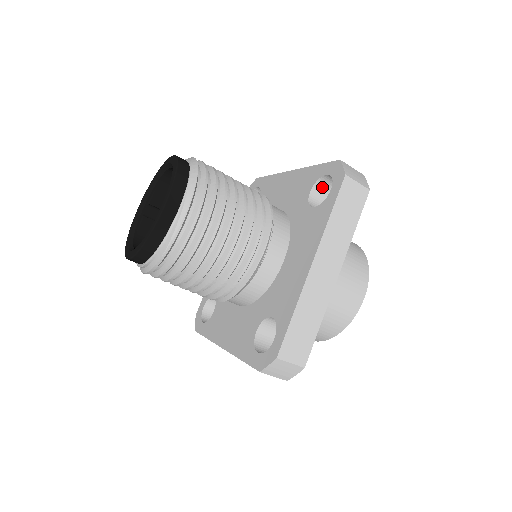
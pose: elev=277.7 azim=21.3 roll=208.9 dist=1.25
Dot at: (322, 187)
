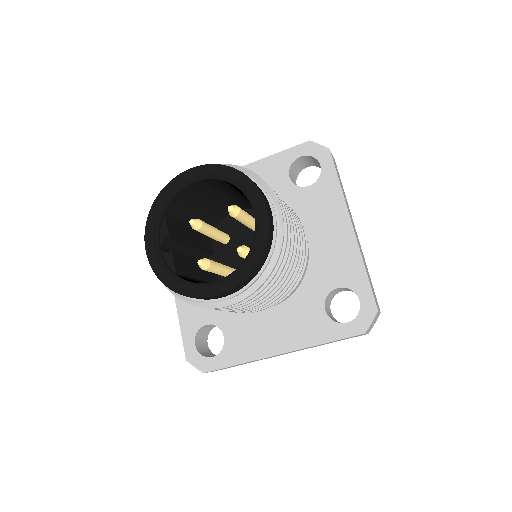
Dot at: (292, 170)
